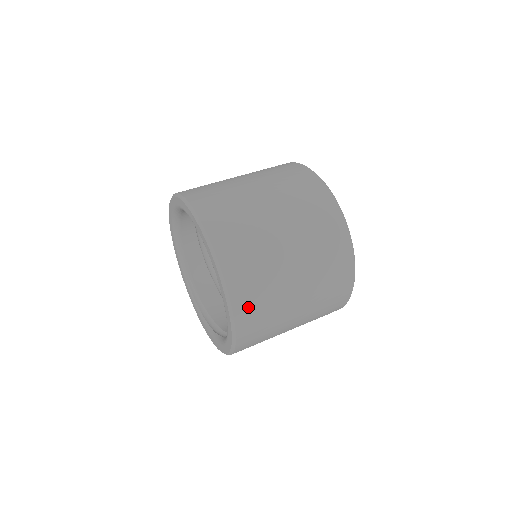
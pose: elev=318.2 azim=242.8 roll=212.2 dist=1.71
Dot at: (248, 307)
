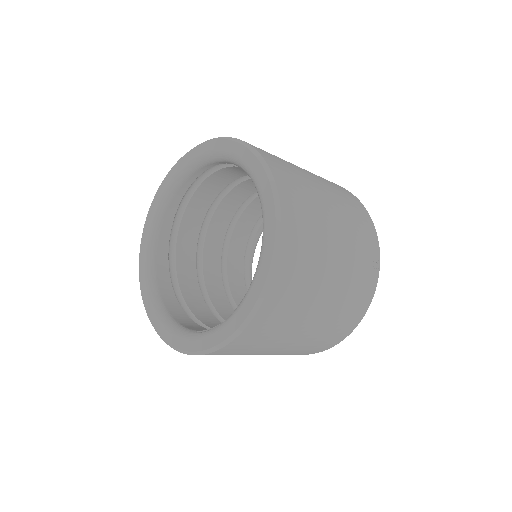
Dot at: occluded
